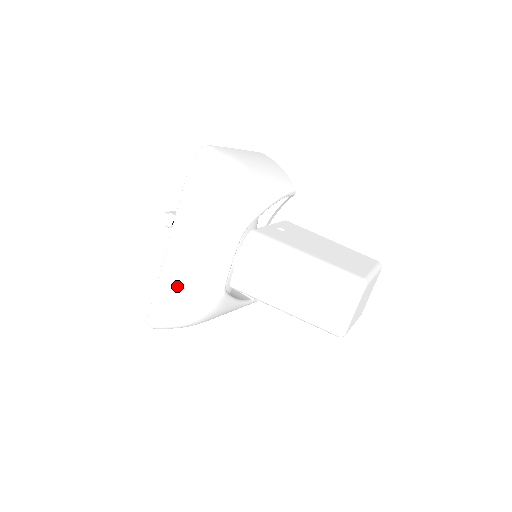
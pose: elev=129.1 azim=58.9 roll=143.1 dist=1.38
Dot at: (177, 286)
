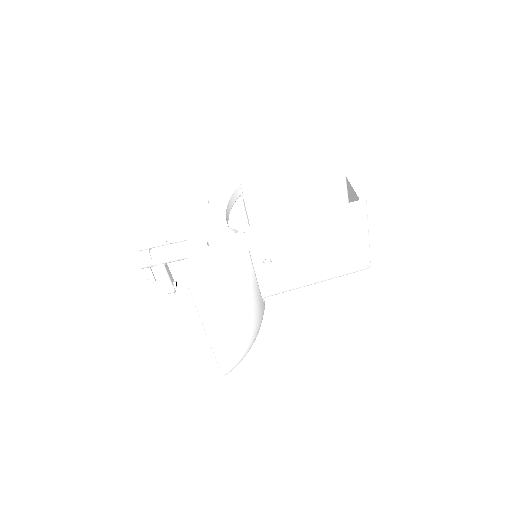
Dot at: occluded
